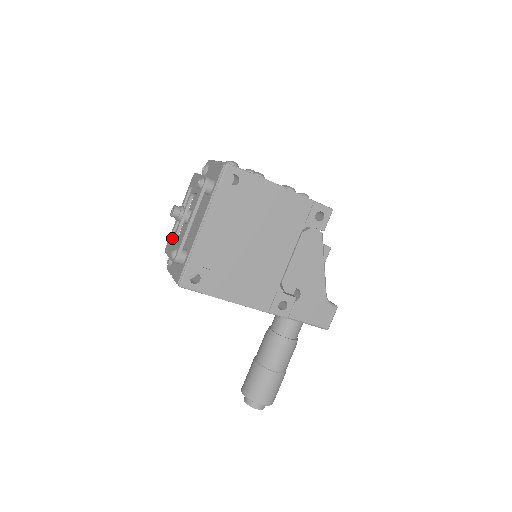
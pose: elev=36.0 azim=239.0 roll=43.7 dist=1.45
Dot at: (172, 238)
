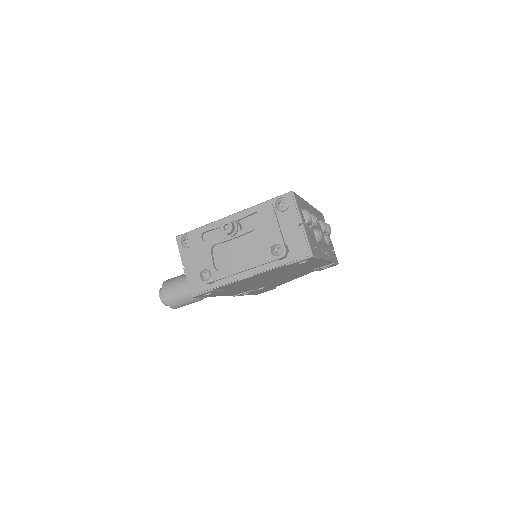
Dot at: occluded
